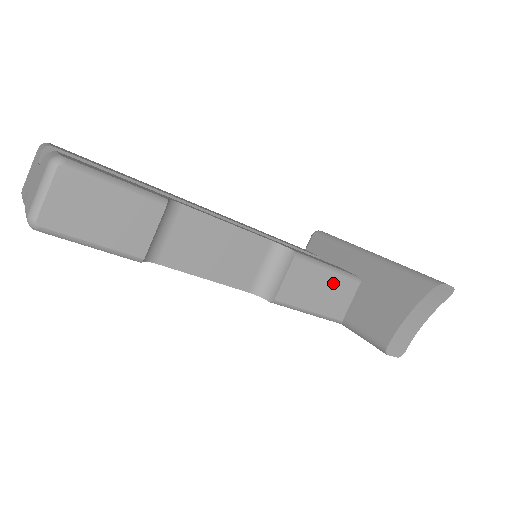
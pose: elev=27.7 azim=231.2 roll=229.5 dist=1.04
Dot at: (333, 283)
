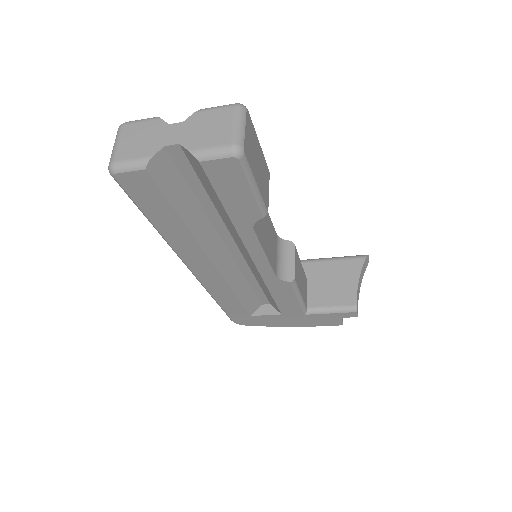
Dot at: (302, 275)
